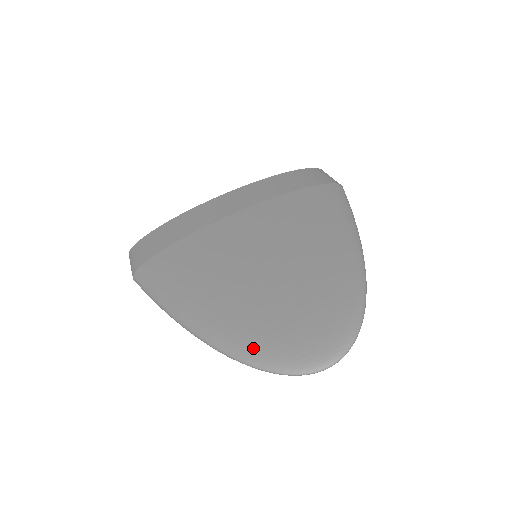
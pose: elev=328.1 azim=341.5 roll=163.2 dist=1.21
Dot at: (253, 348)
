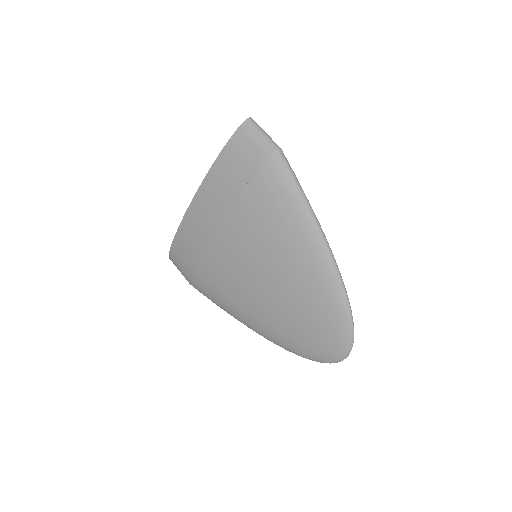
Dot at: (299, 351)
